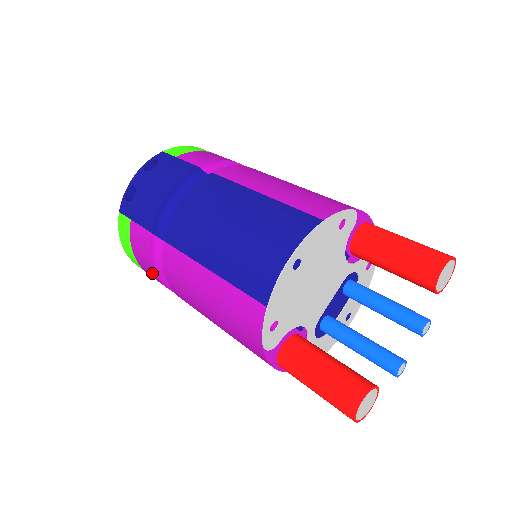
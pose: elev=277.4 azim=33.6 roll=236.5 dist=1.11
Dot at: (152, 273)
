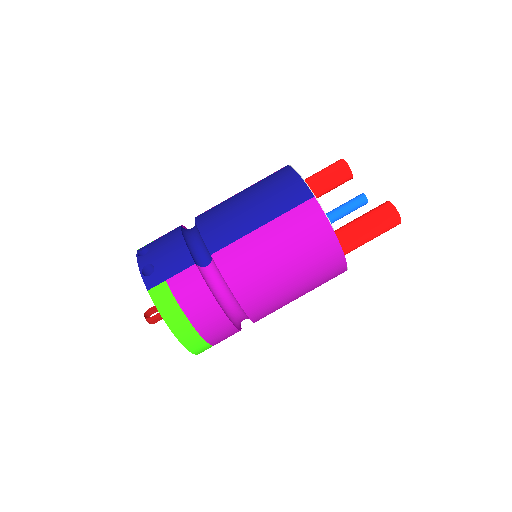
Dot at: (209, 308)
